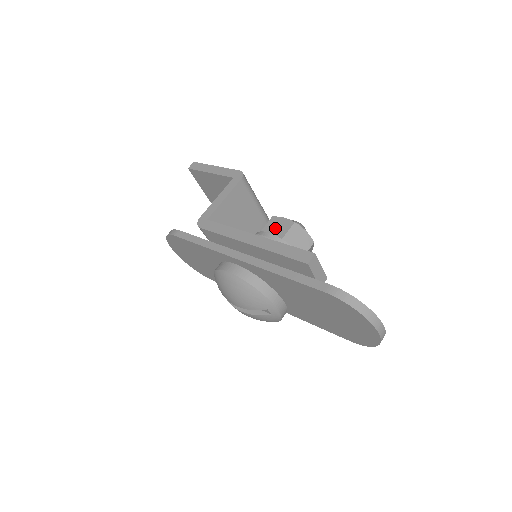
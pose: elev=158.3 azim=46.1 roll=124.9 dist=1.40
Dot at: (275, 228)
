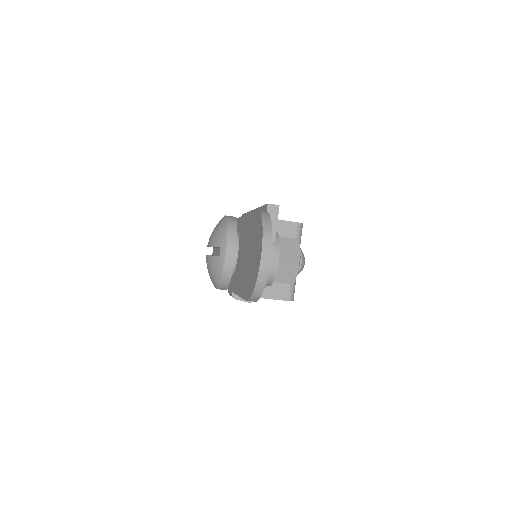
Dot at: occluded
